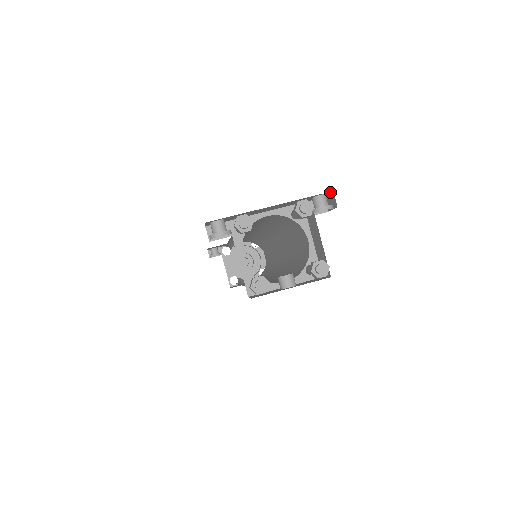
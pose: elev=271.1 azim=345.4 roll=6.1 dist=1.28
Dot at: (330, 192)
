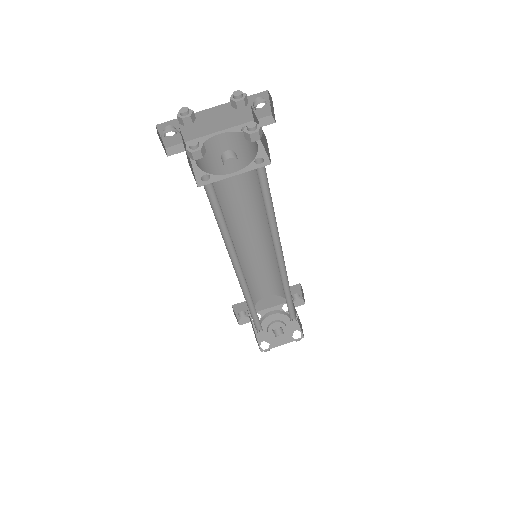
Dot at: (267, 95)
